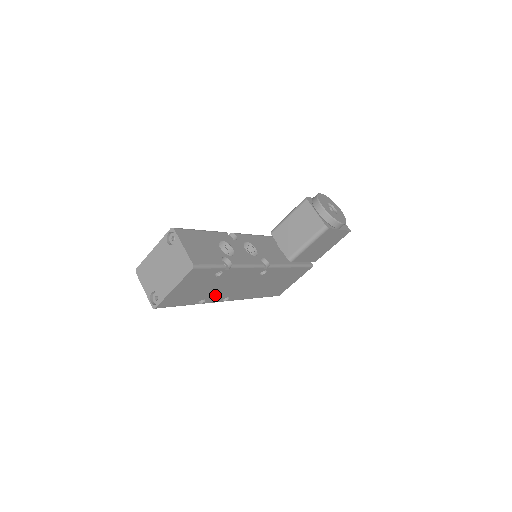
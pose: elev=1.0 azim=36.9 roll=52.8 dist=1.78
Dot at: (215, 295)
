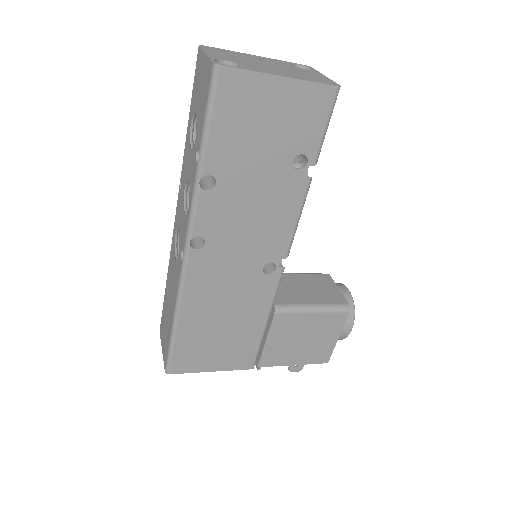
Dot at: (222, 204)
